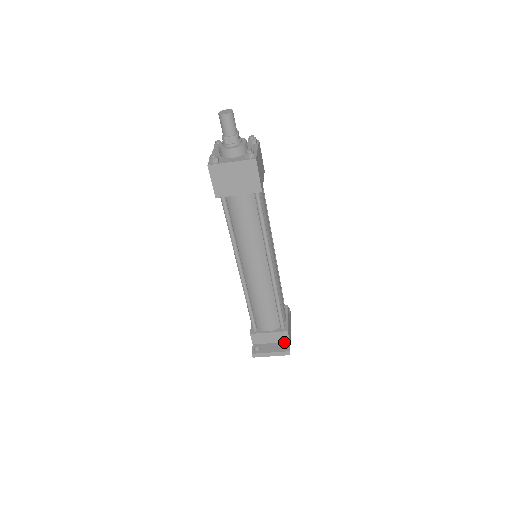
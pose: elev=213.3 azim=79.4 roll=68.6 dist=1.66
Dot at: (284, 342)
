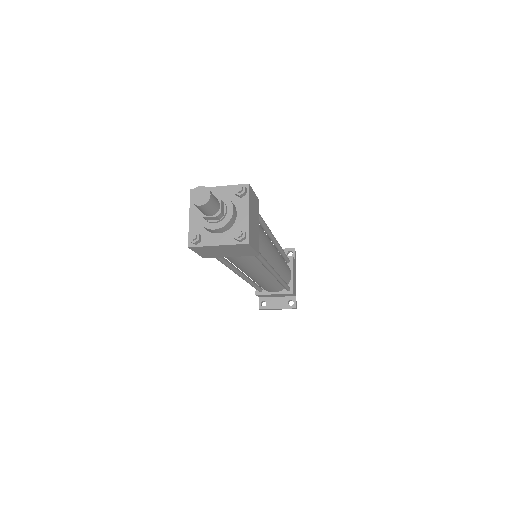
Dot at: (290, 296)
